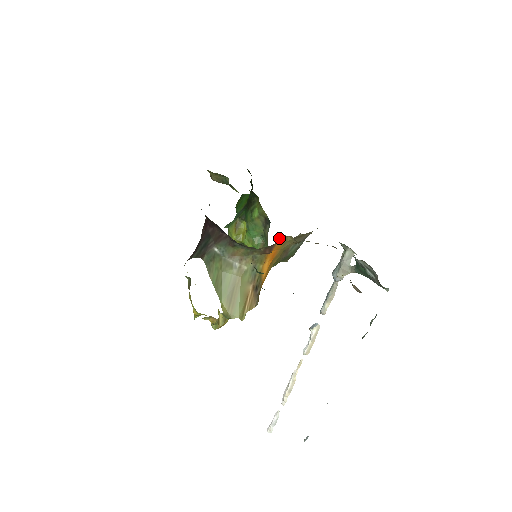
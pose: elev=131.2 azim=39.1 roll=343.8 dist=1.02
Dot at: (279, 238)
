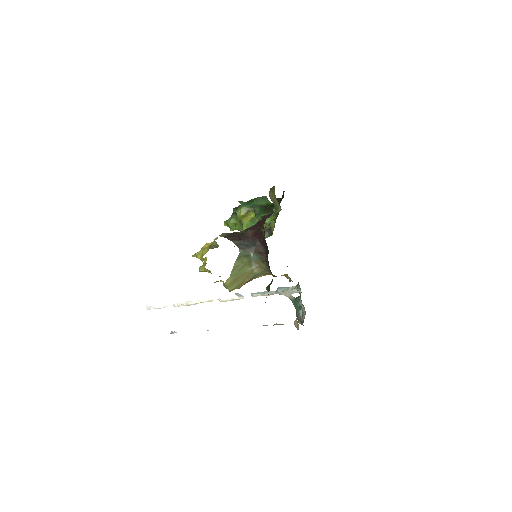
Dot at: (284, 274)
